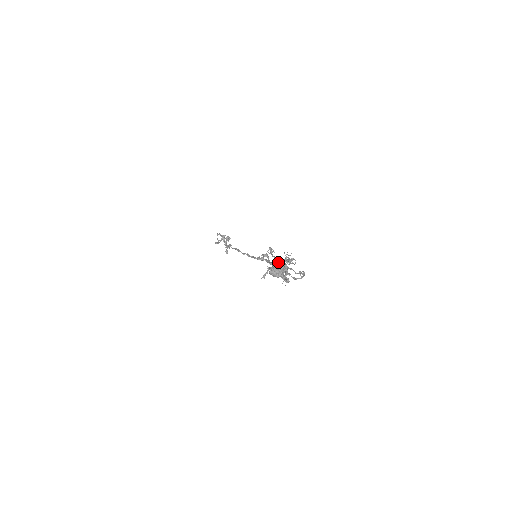
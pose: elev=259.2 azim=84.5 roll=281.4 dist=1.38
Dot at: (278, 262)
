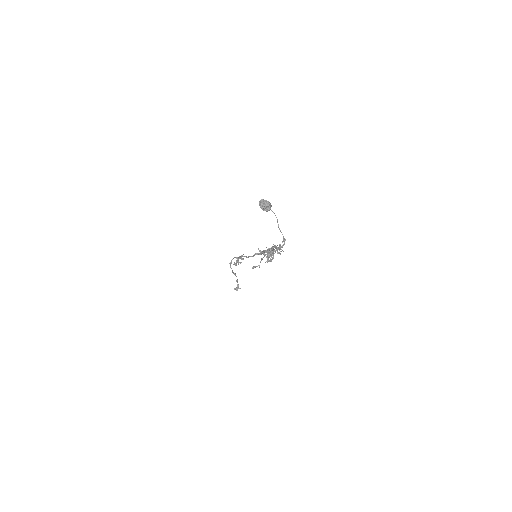
Dot at: occluded
